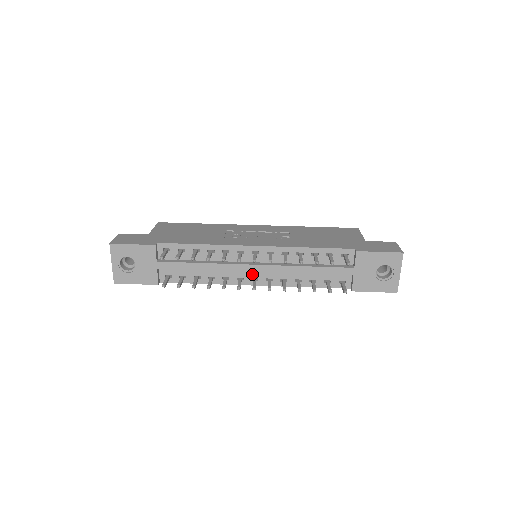
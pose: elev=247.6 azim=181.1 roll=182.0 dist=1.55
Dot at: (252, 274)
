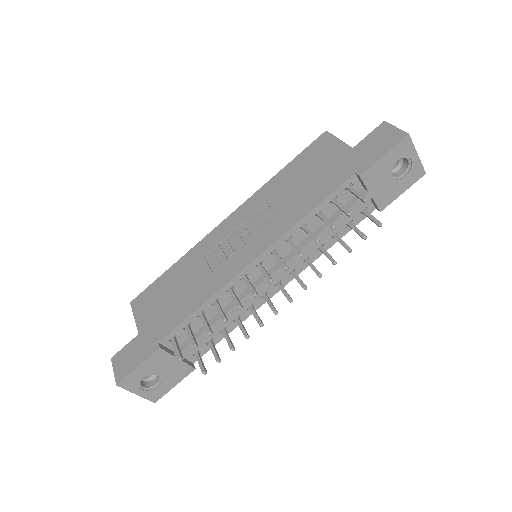
Dot at: occluded
